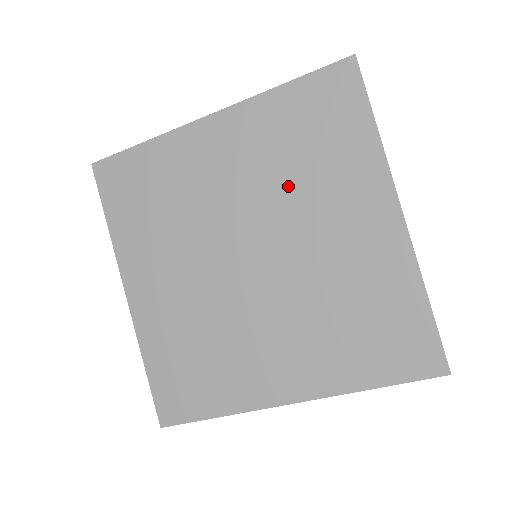
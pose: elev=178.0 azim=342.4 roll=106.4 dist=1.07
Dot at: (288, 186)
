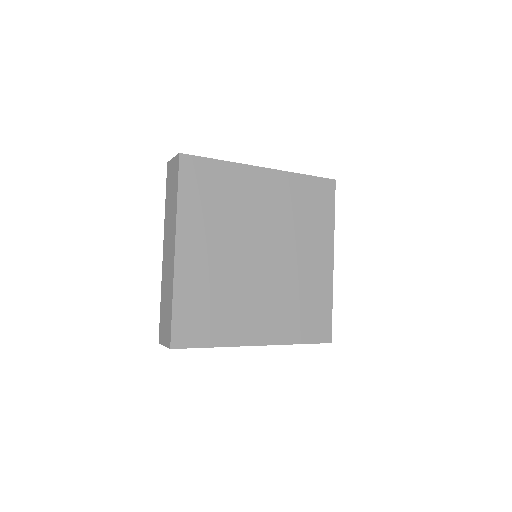
Dot at: (291, 226)
